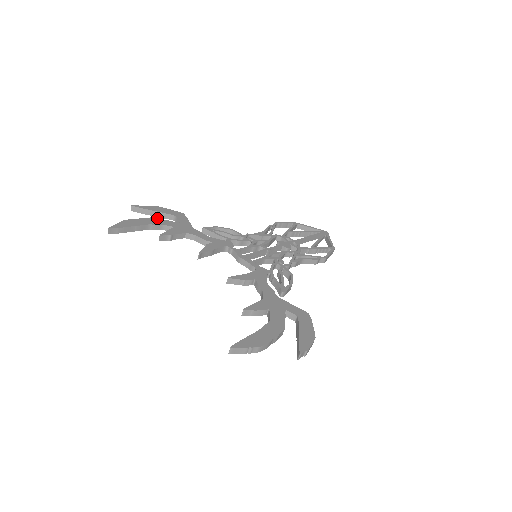
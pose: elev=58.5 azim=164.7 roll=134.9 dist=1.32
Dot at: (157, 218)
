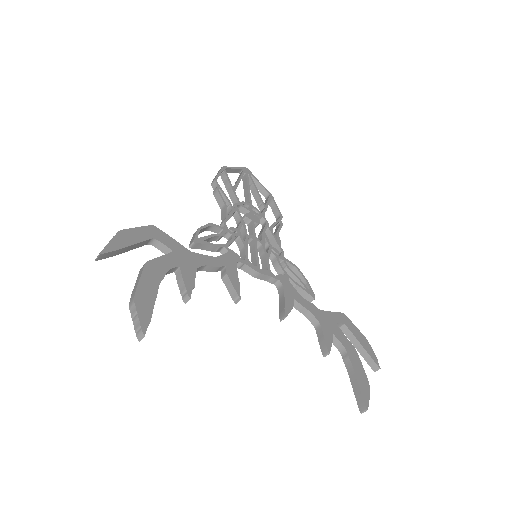
Dot at: (150, 261)
